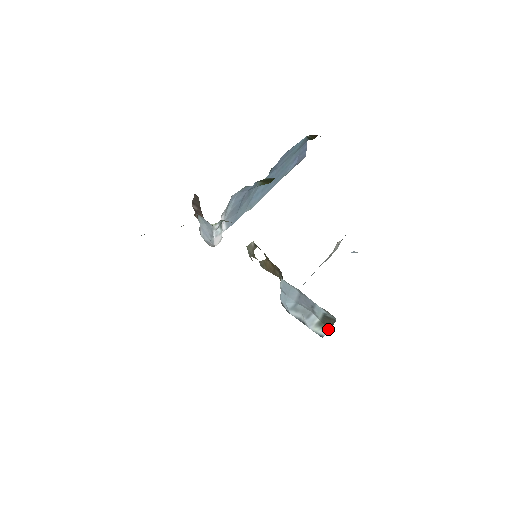
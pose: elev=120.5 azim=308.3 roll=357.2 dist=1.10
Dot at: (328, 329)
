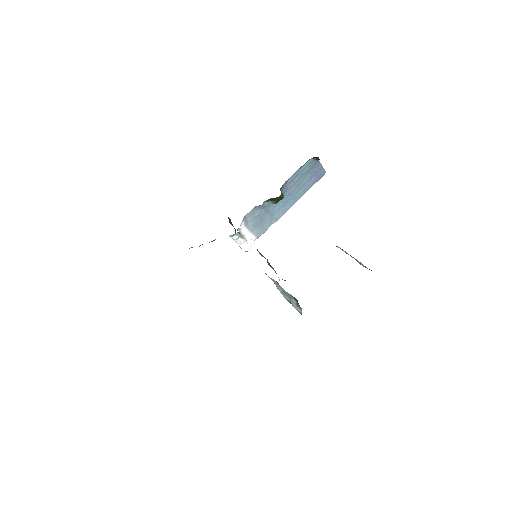
Dot at: (301, 308)
